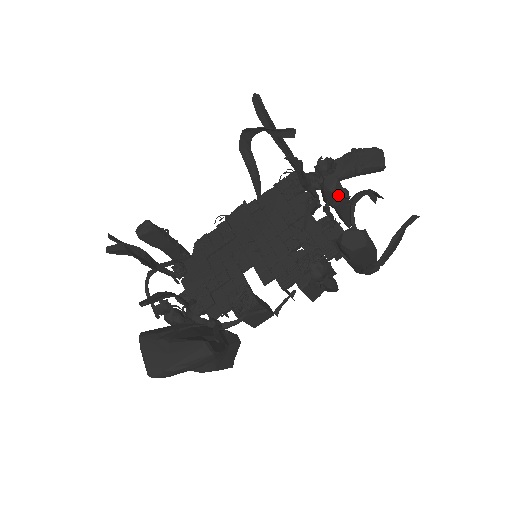
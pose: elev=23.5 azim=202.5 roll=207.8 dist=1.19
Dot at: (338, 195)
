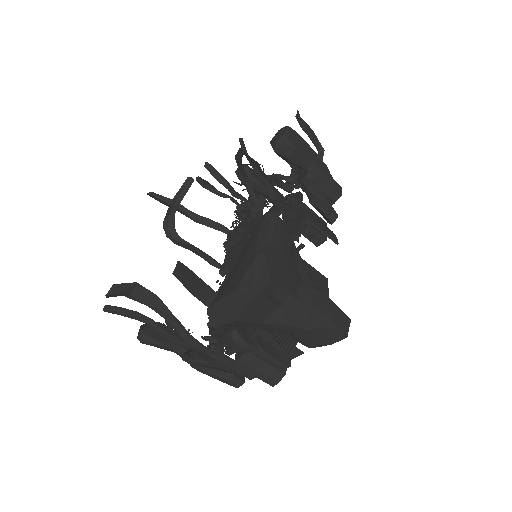
Dot at: occluded
